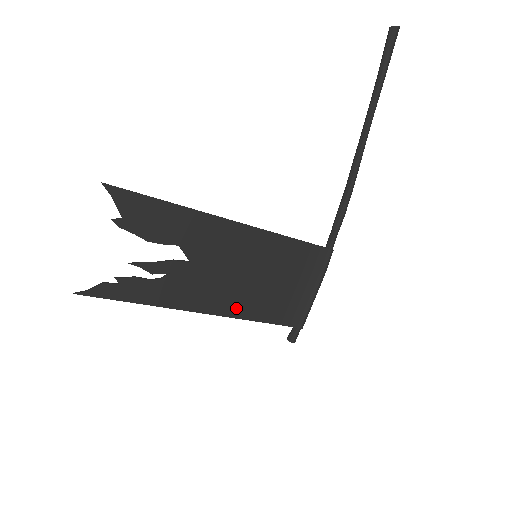
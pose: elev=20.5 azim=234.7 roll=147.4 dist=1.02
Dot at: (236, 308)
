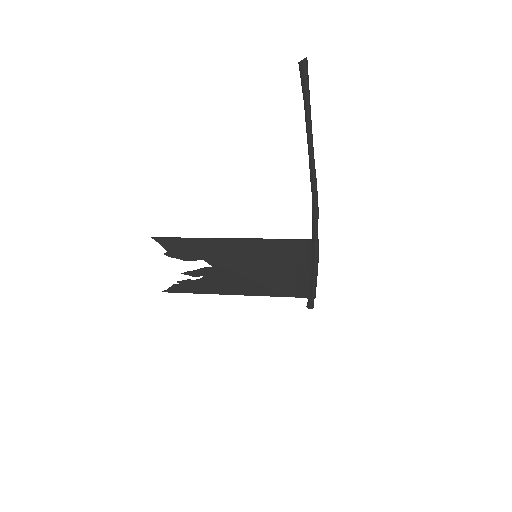
Dot at: (255, 290)
